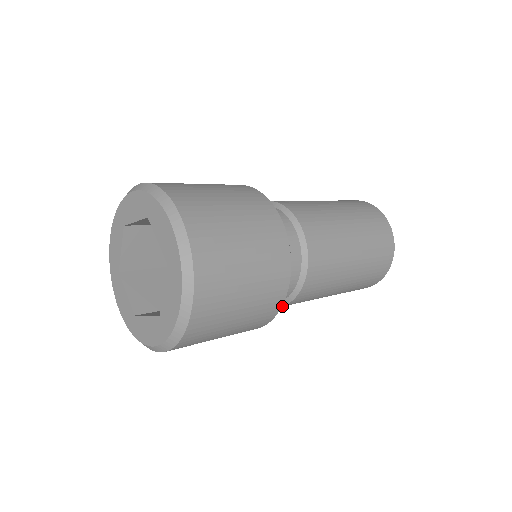
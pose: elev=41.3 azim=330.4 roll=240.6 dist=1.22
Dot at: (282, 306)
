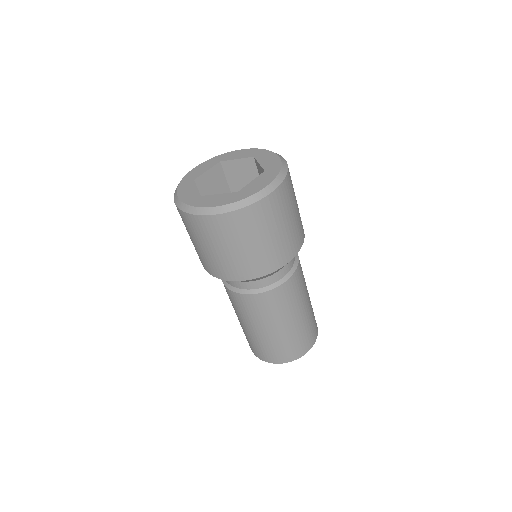
Dot at: (257, 294)
